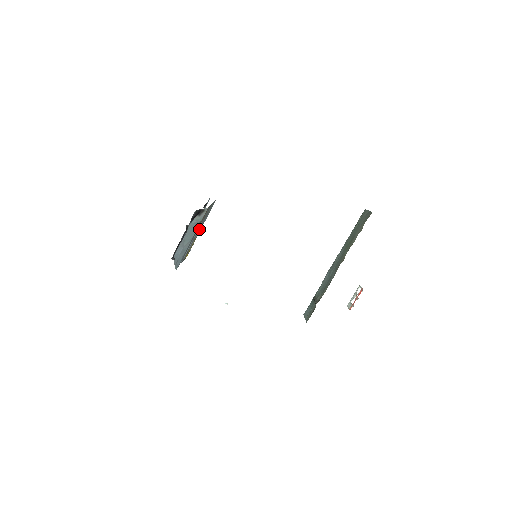
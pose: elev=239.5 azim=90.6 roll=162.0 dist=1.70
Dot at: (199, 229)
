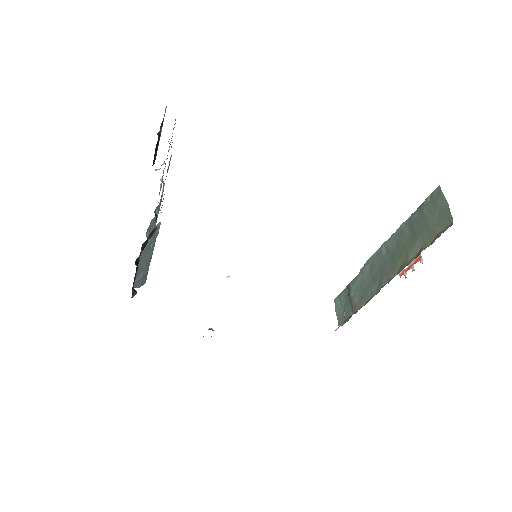
Dot at: (162, 190)
